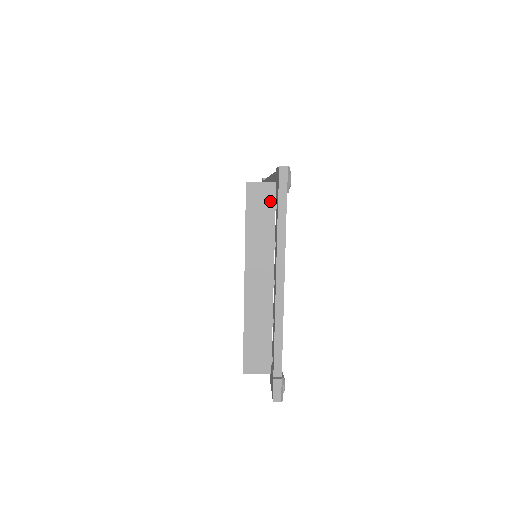
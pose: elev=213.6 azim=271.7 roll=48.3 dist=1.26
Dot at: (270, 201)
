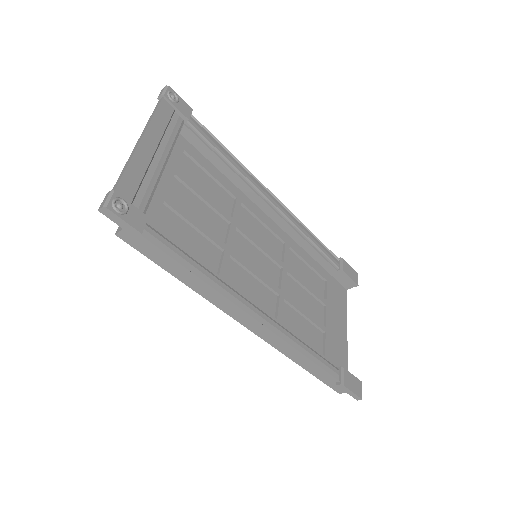
Dot at: occluded
